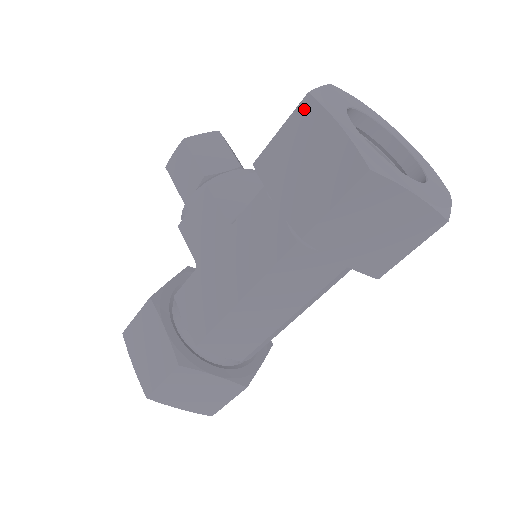
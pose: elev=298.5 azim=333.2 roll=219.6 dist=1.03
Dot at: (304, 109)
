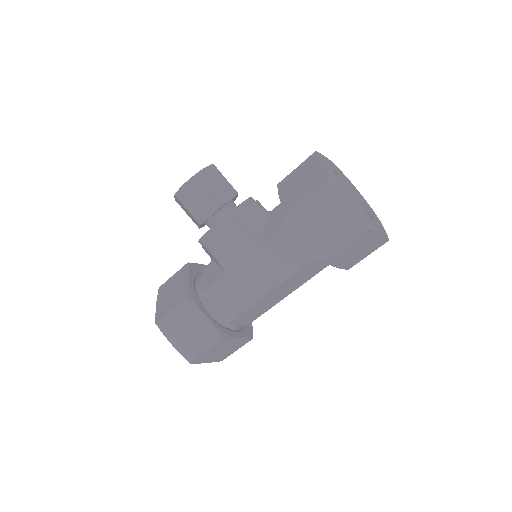
Dot at: (327, 188)
